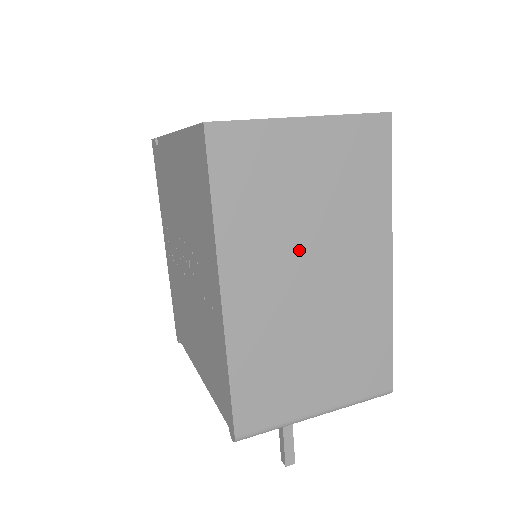
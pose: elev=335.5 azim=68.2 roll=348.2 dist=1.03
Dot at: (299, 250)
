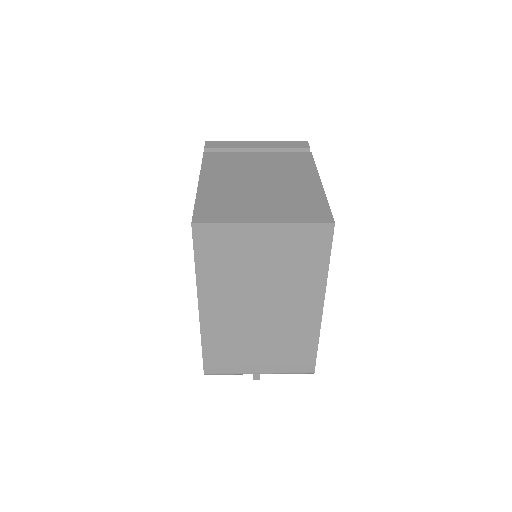
Dot at: (253, 294)
